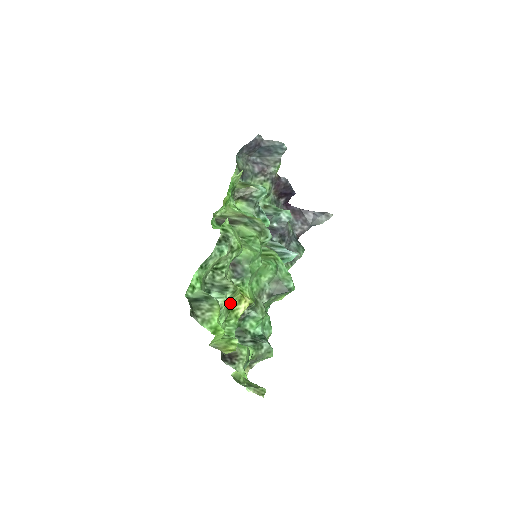
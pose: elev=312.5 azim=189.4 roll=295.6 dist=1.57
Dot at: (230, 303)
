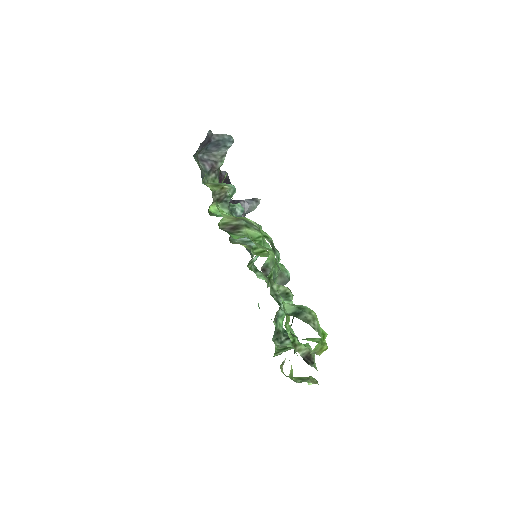
Dot at: occluded
